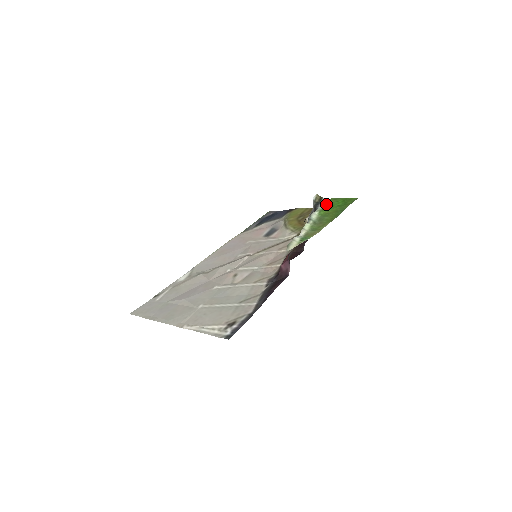
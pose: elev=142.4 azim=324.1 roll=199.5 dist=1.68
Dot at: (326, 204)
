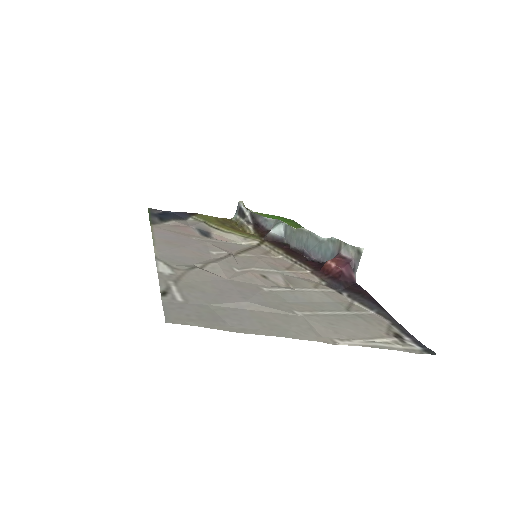
Dot at: (263, 215)
